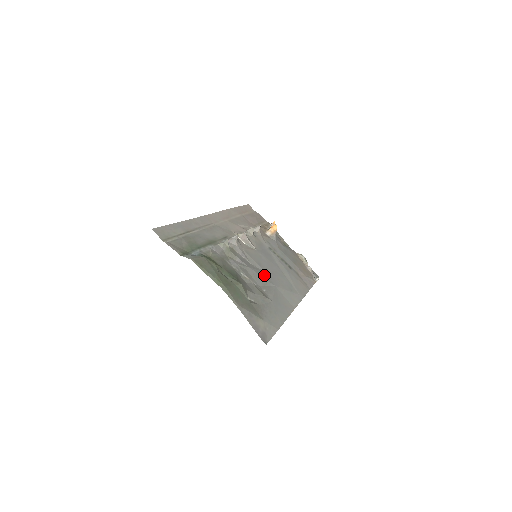
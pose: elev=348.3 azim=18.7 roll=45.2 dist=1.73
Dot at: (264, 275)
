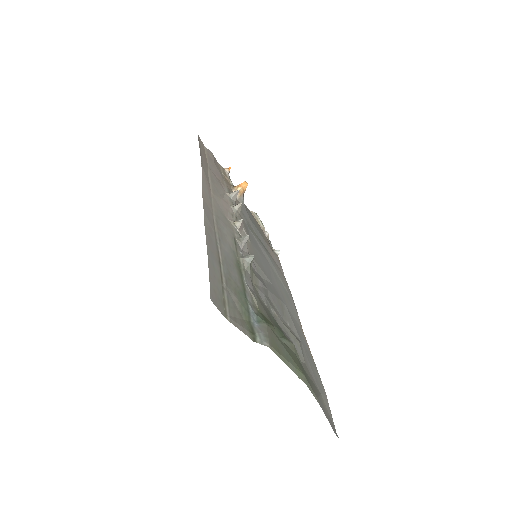
Dot at: (275, 292)
